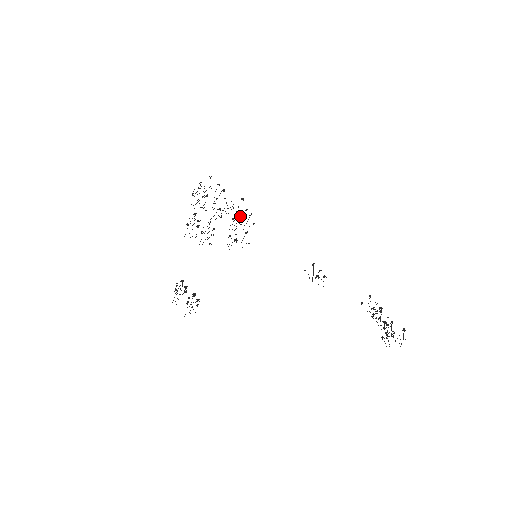
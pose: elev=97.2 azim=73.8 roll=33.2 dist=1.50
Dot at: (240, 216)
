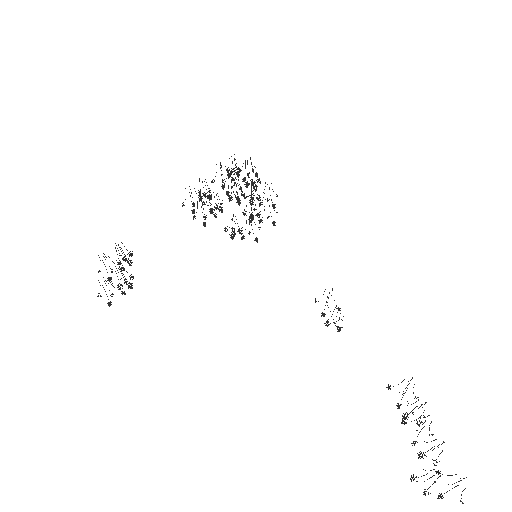
Dot at: occluded
